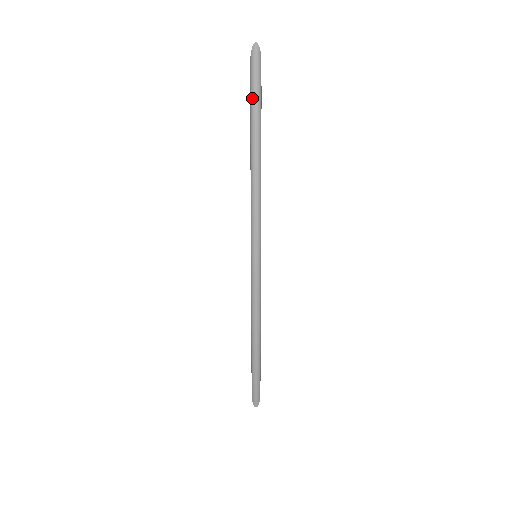
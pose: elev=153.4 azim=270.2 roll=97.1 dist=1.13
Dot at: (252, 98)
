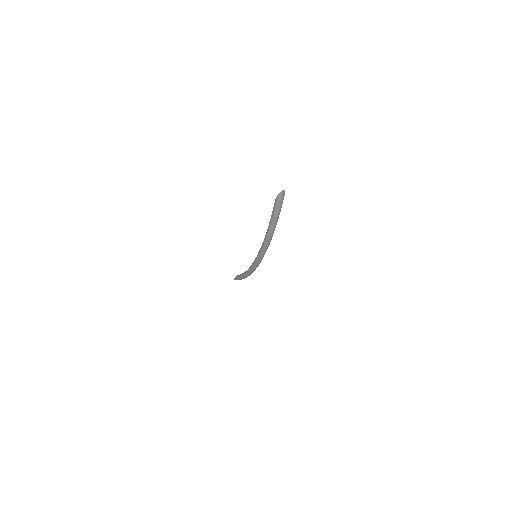
Dot at: (274, 216)
